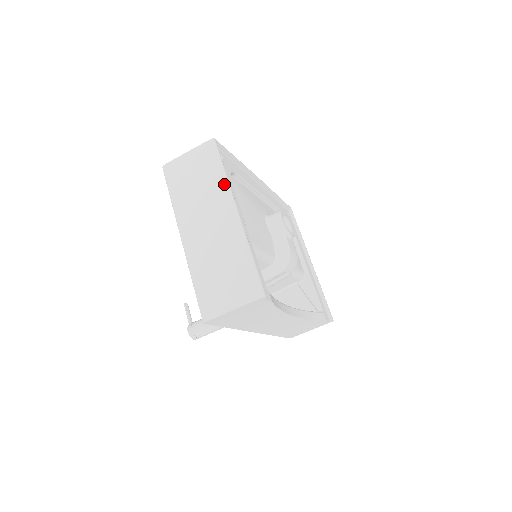
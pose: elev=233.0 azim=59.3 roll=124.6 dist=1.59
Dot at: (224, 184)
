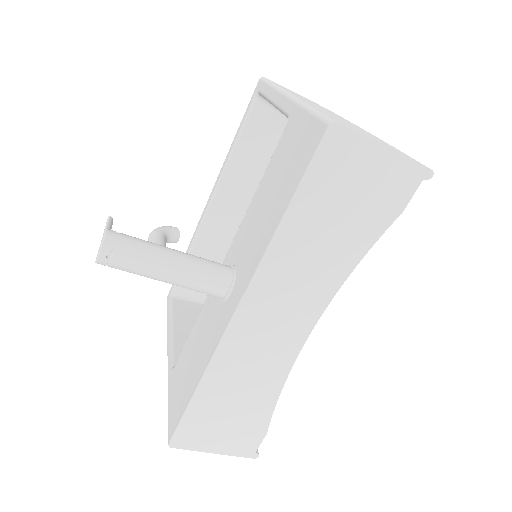
Dot at: (347, 120)
